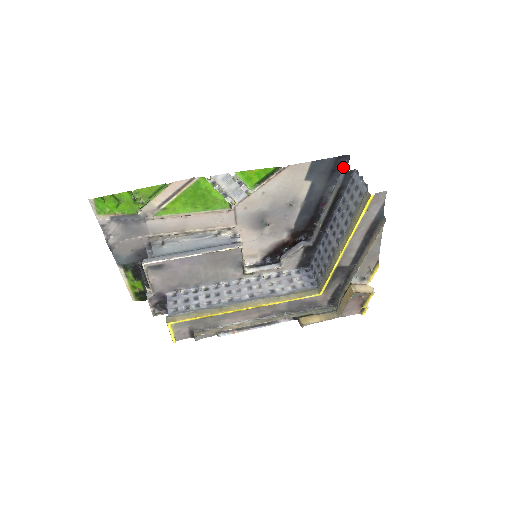
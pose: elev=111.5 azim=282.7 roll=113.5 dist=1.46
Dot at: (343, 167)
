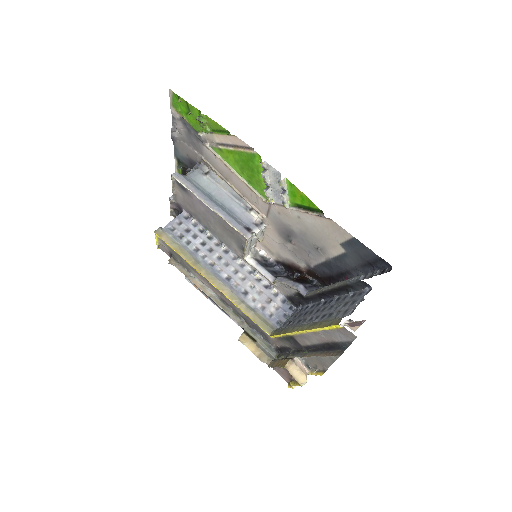
Dot at: (381, 271)
